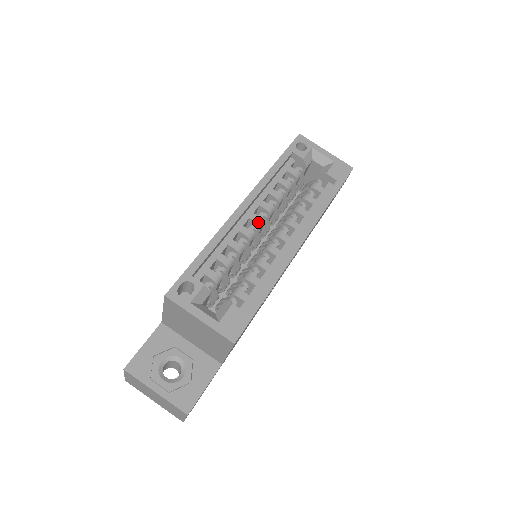
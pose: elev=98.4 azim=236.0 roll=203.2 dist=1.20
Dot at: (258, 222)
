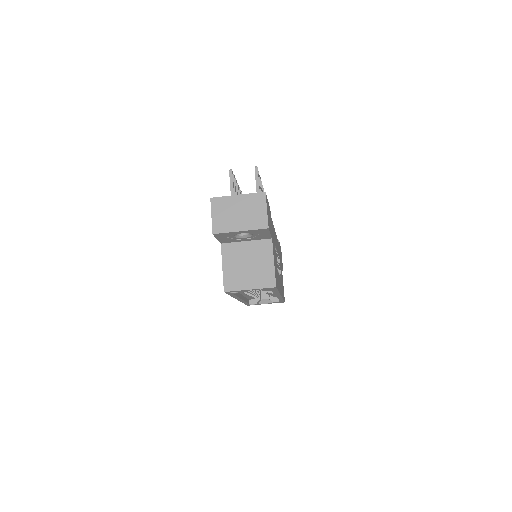
Dot at: occluded
